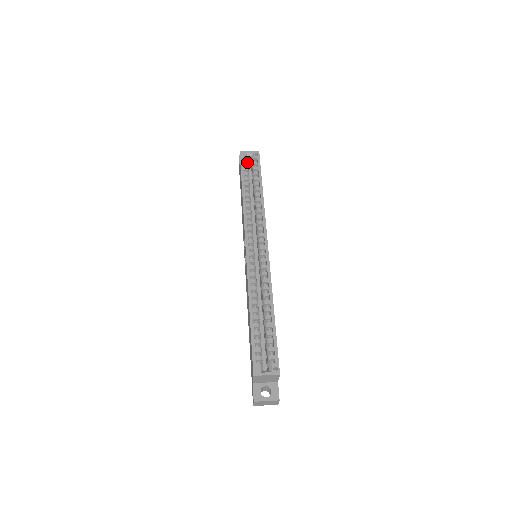
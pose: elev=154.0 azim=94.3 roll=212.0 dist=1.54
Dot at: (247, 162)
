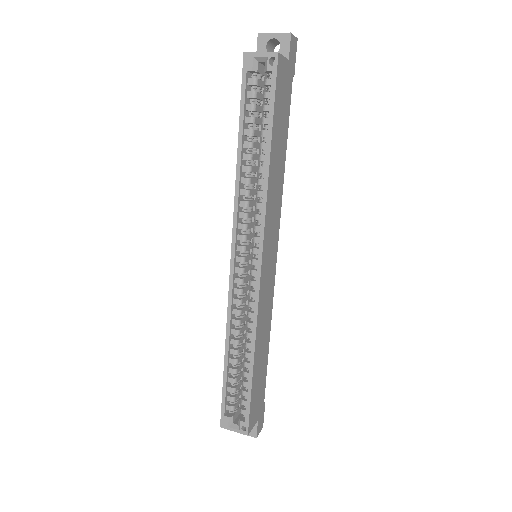
Dot at: (255, 78)
